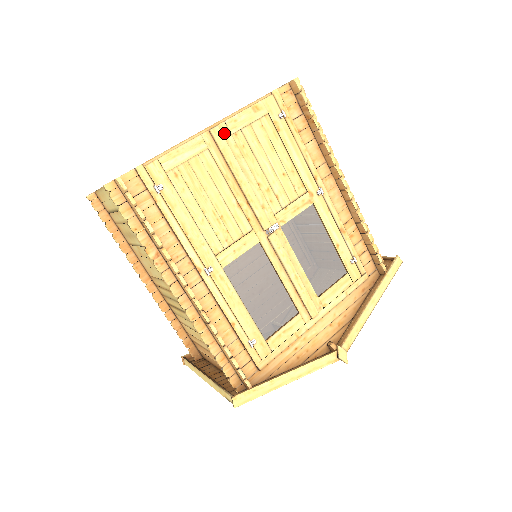
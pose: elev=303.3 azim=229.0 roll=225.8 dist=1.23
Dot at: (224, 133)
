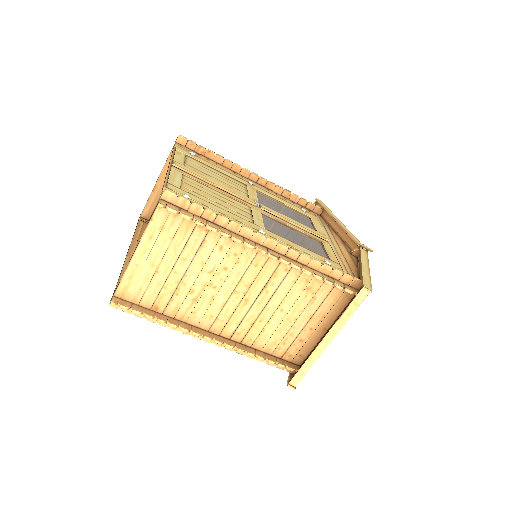
Dot at: occluded
